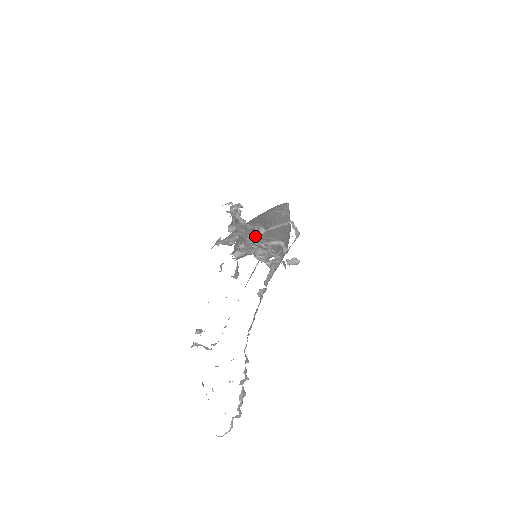
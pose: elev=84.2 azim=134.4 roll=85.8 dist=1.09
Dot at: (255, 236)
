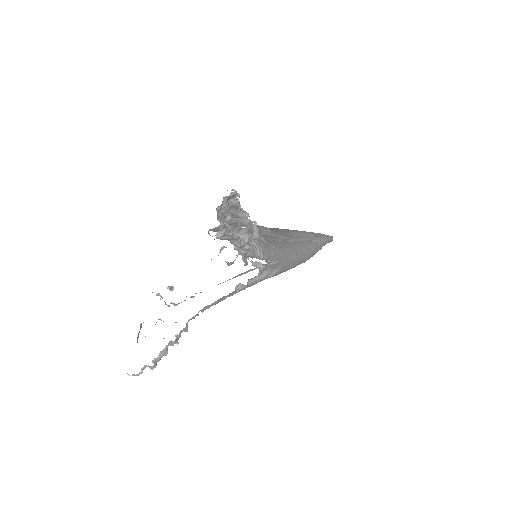
Dot at: occluded
